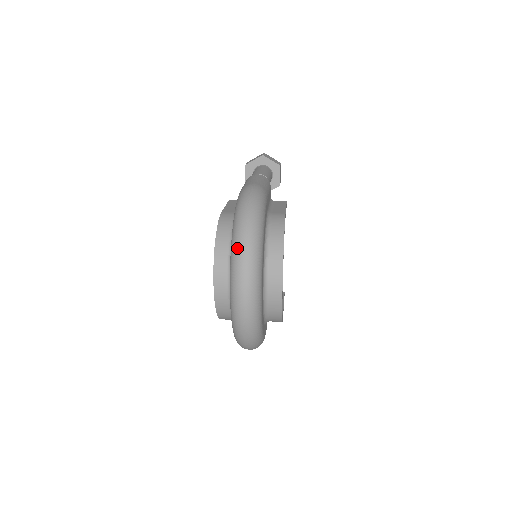
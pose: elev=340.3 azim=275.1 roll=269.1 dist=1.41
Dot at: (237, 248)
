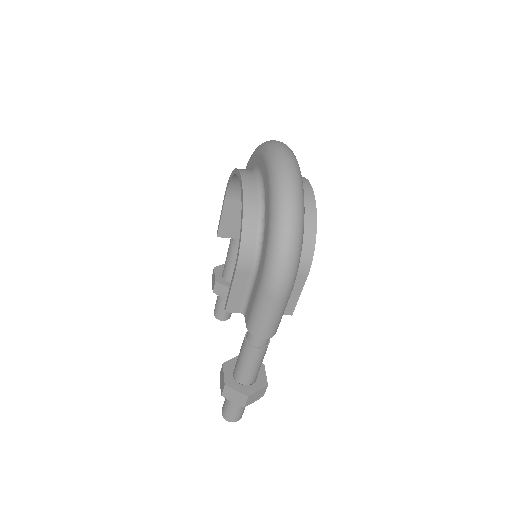
Dot at: occluded
